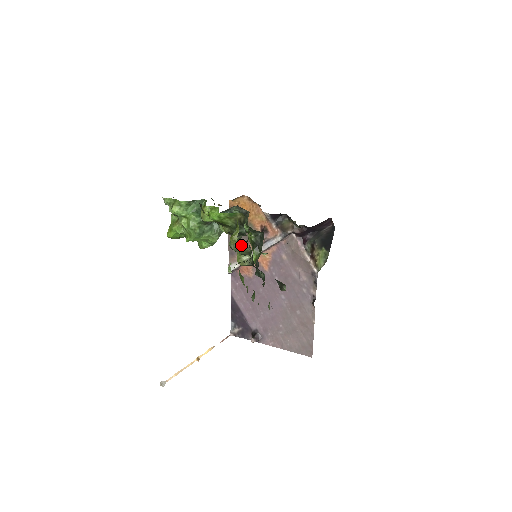
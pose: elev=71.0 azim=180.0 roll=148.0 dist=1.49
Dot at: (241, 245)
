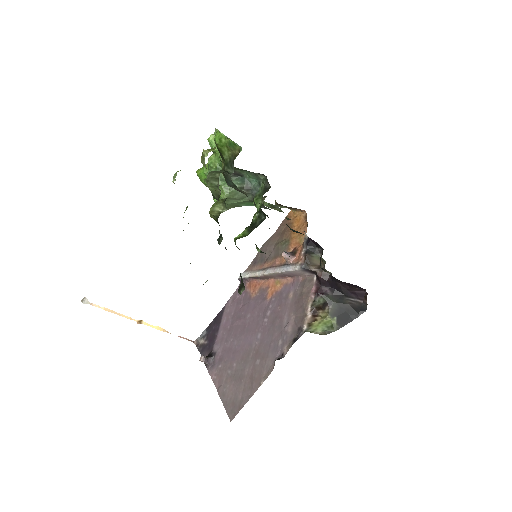
Dot at: (215, 179)
